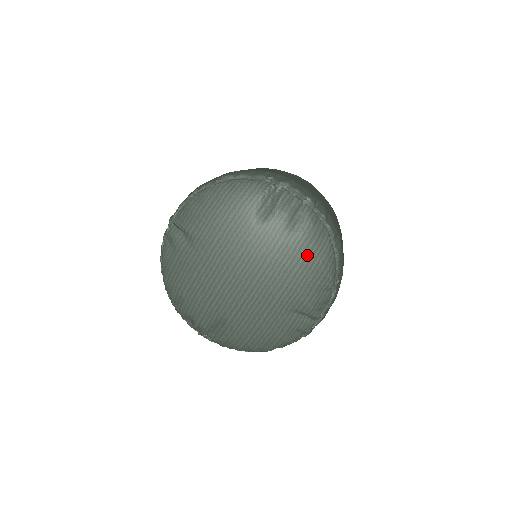
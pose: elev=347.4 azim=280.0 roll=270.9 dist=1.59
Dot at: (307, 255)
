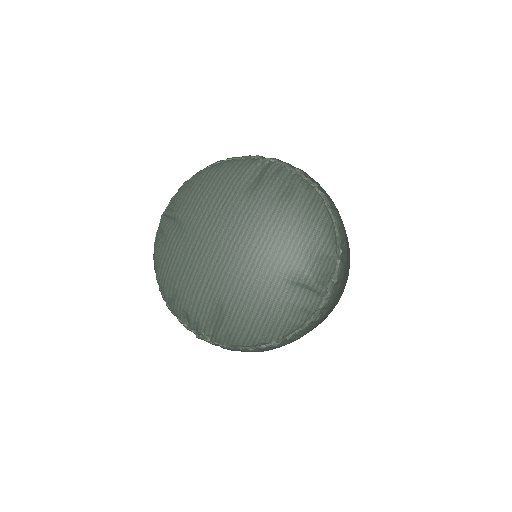
Dot at: (301, 219)
